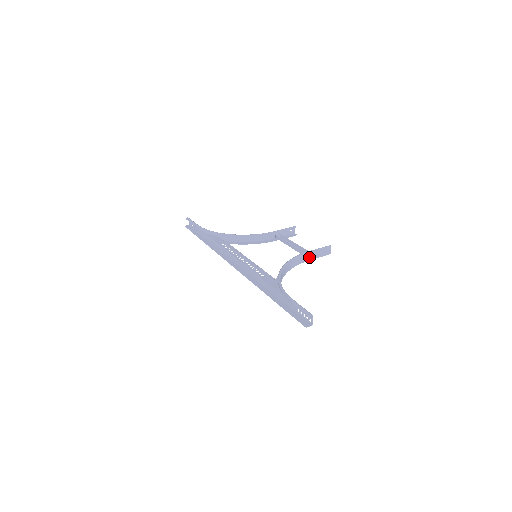
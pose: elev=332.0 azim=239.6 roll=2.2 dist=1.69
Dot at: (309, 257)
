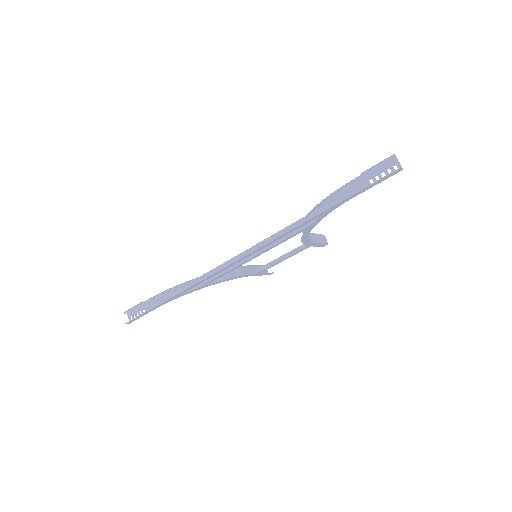
Dot at: (314, 239)
